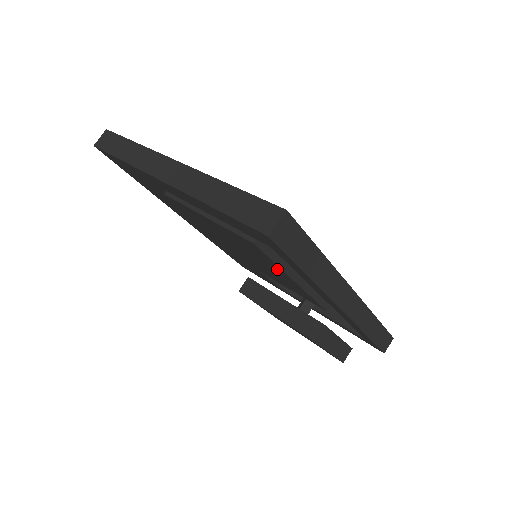
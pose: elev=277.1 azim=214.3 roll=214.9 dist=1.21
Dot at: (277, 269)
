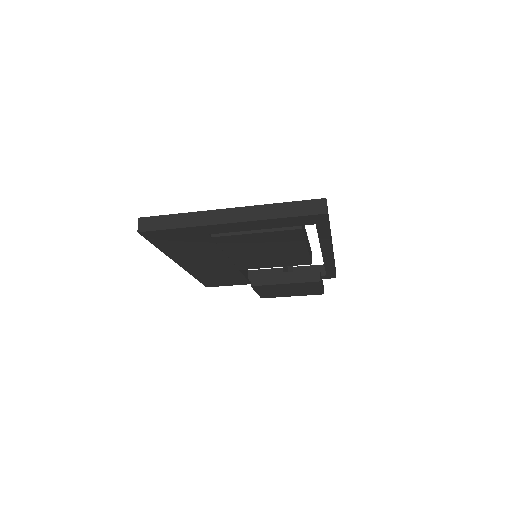
Dot at: (297, 245)
